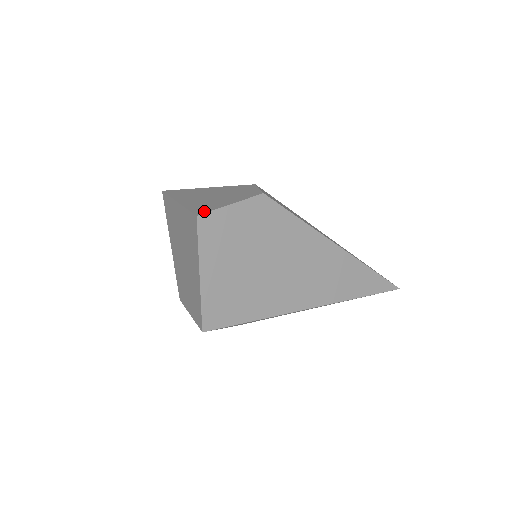
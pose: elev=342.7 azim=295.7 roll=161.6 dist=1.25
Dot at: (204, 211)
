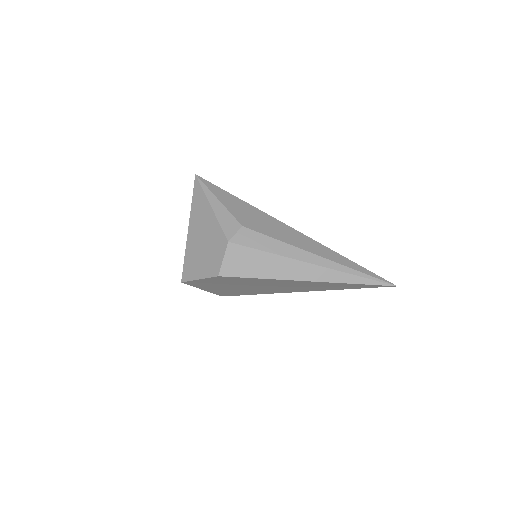
Dot at: (186, 278)
